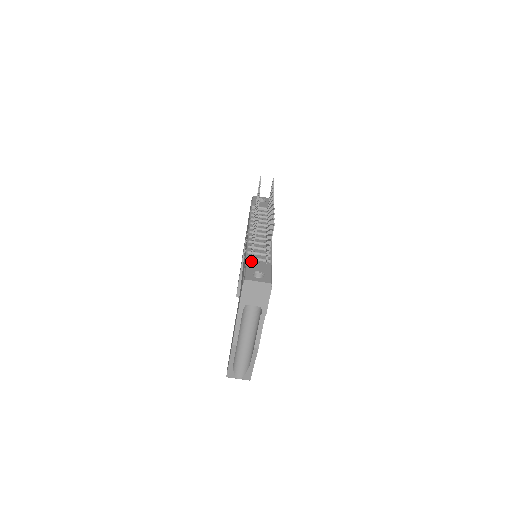
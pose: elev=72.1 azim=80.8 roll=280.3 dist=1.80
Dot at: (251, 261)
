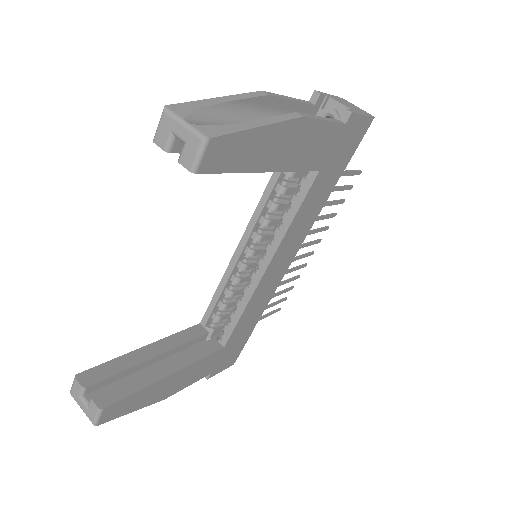
Dot at: occluded
